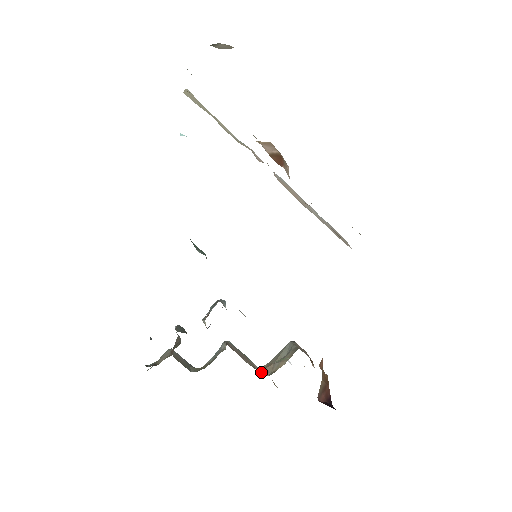
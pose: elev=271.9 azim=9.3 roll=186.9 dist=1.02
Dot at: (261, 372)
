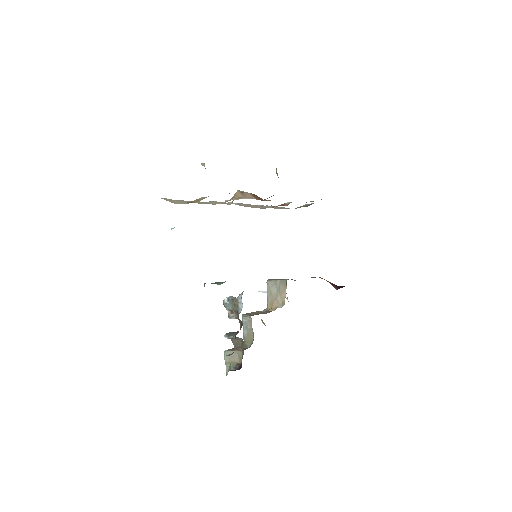
Dot at: (274, 310)
